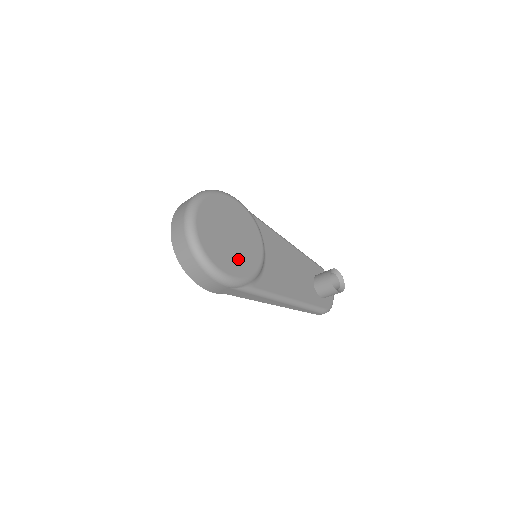
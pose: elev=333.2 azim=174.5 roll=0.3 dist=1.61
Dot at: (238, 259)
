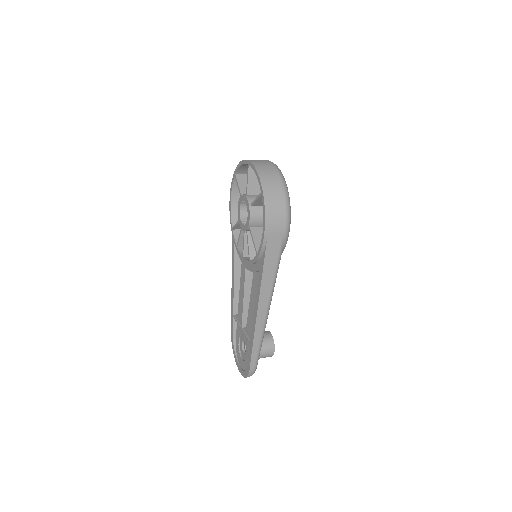
Dot at: occluded
